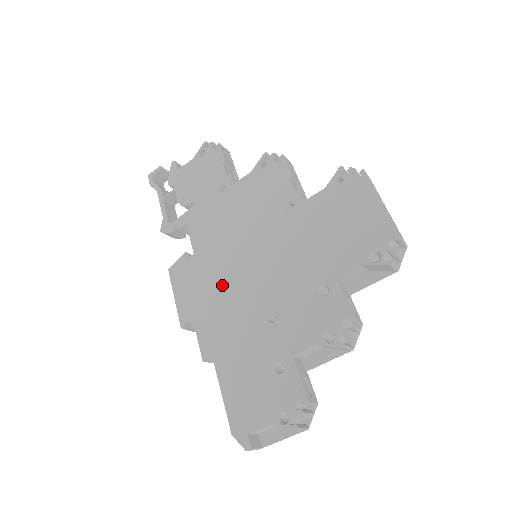
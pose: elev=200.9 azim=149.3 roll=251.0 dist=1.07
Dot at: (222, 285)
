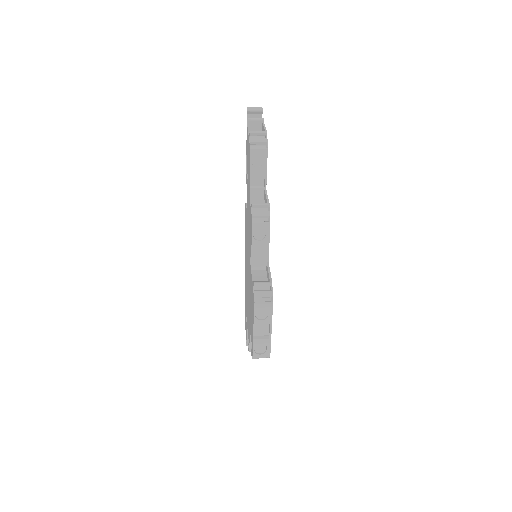
Dot at: (246, 252)
